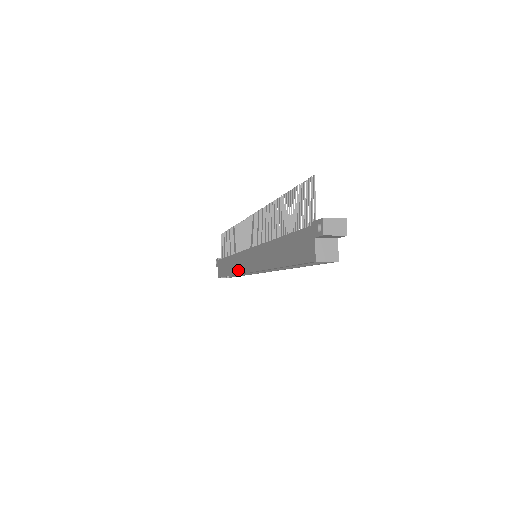
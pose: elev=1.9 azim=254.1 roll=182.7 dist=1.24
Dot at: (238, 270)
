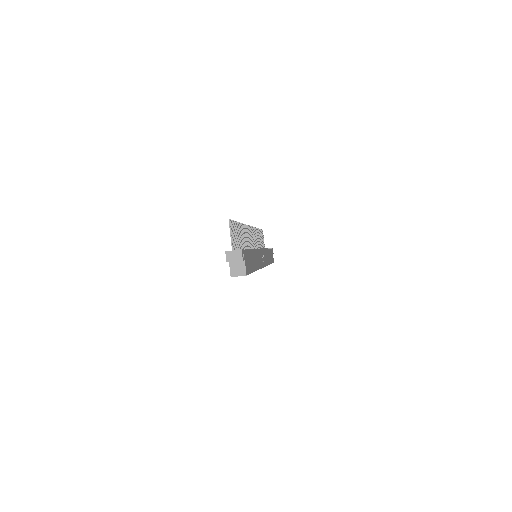
Dot at: occluded
